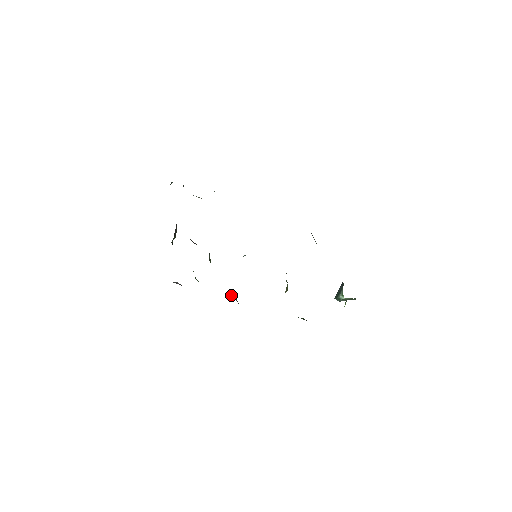
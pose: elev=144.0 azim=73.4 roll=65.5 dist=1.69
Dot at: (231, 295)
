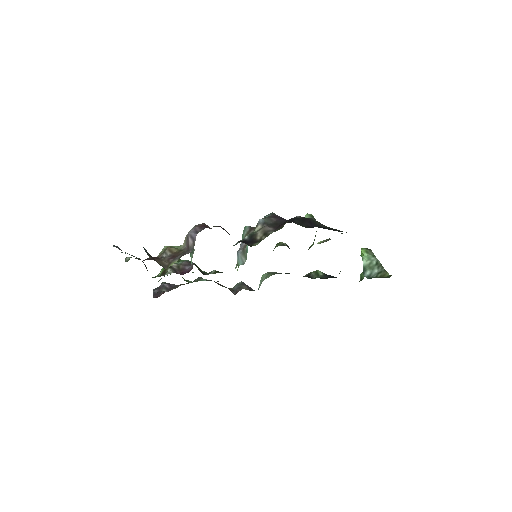
Dot at: (242, 288)
